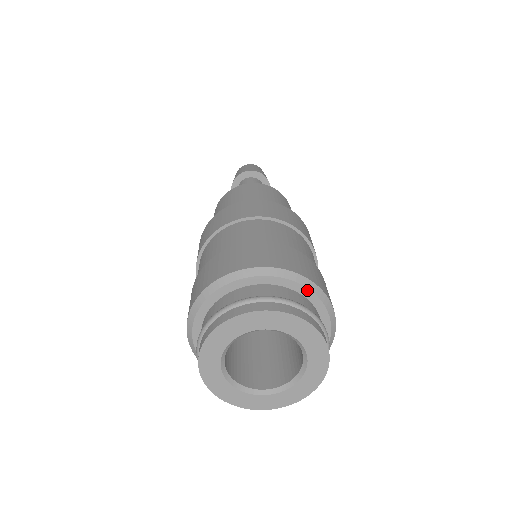
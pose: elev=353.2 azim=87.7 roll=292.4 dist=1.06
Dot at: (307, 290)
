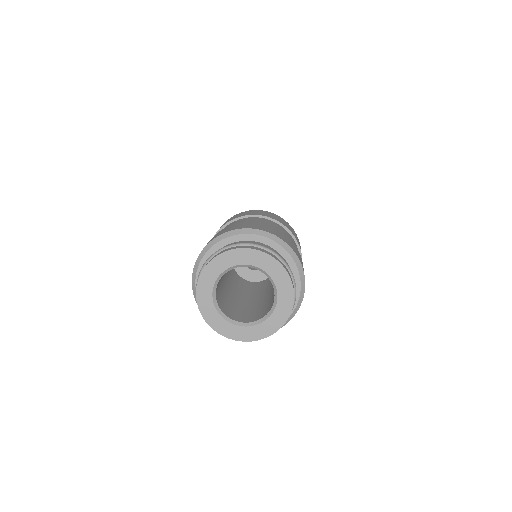
Dot at: (282, 248)
